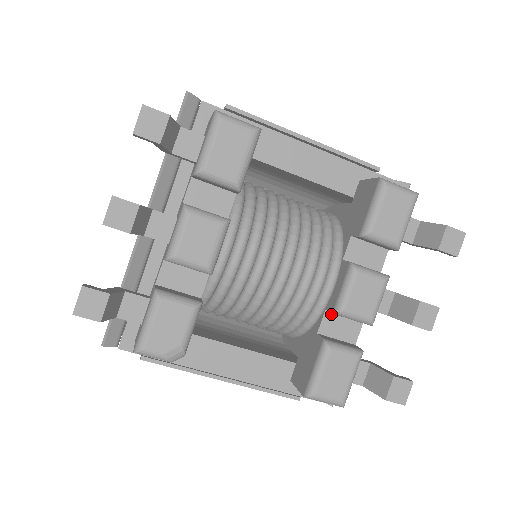
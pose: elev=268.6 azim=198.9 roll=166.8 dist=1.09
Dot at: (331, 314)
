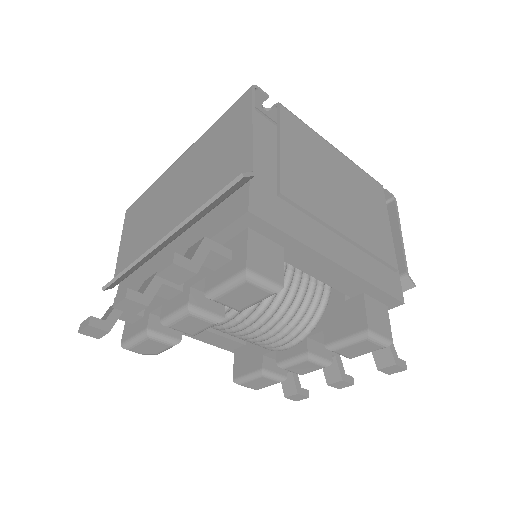
Dot at: occluded
